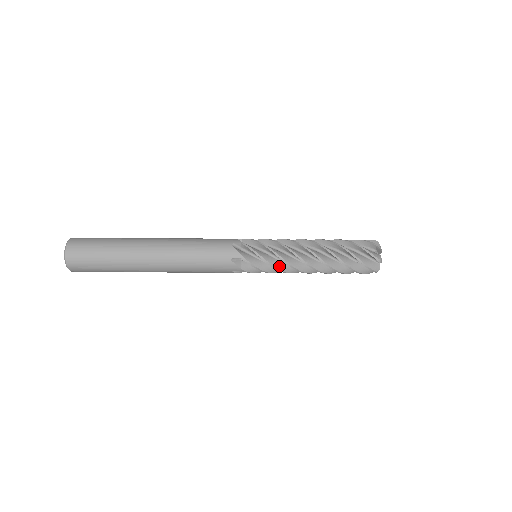
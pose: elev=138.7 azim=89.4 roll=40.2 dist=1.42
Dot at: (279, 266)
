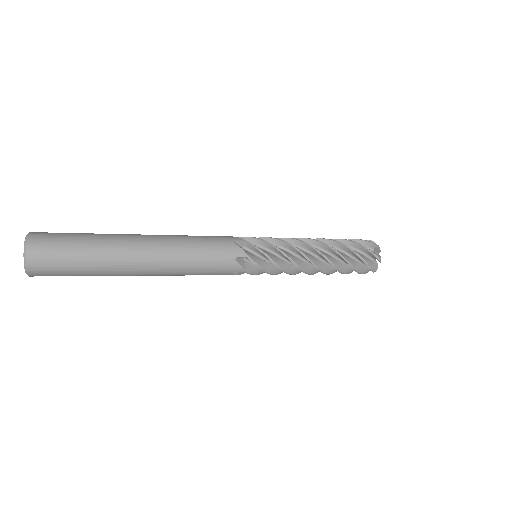
Dot at: (285, 252)
